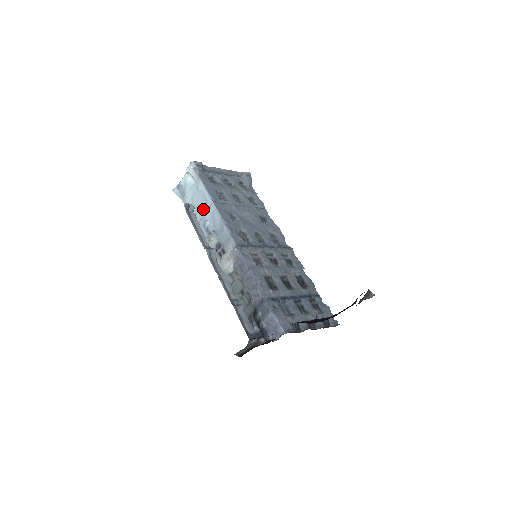
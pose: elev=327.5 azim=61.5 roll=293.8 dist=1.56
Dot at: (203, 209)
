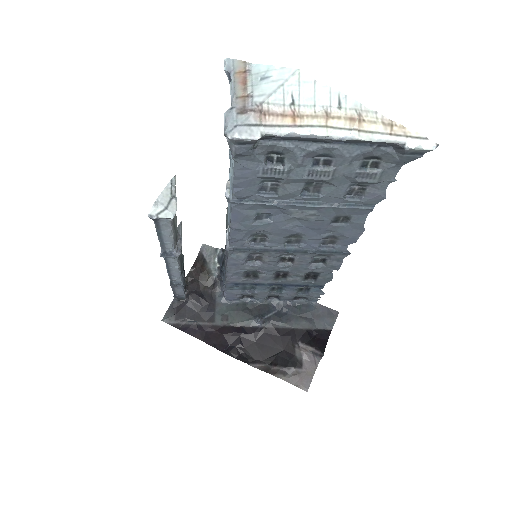
Dot at: occluded
